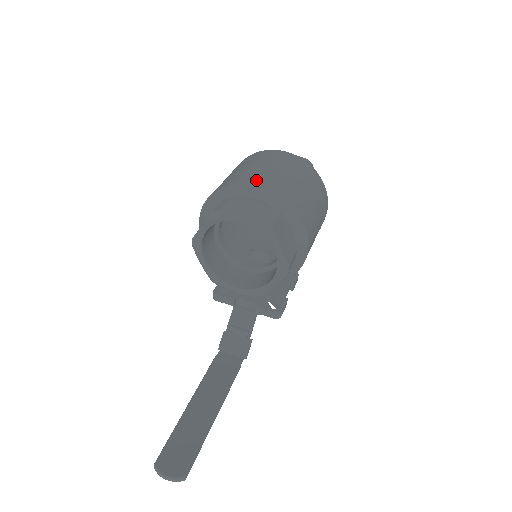
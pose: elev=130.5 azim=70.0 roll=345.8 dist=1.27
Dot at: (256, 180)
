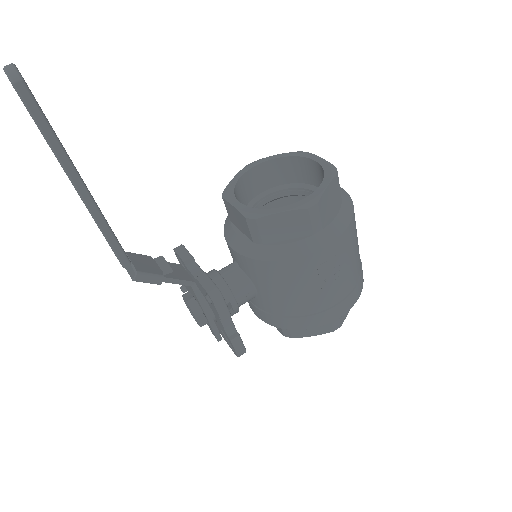
Dot at: occluded
